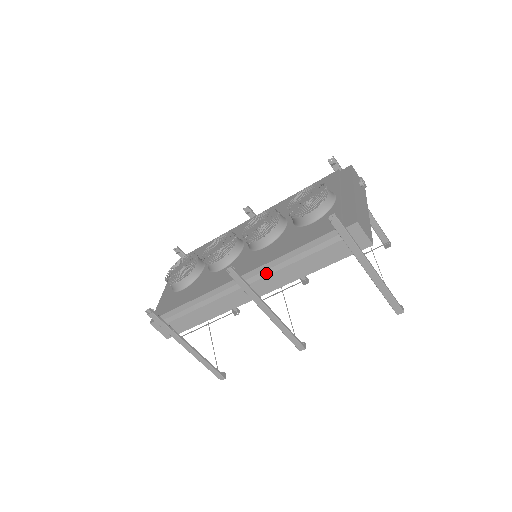
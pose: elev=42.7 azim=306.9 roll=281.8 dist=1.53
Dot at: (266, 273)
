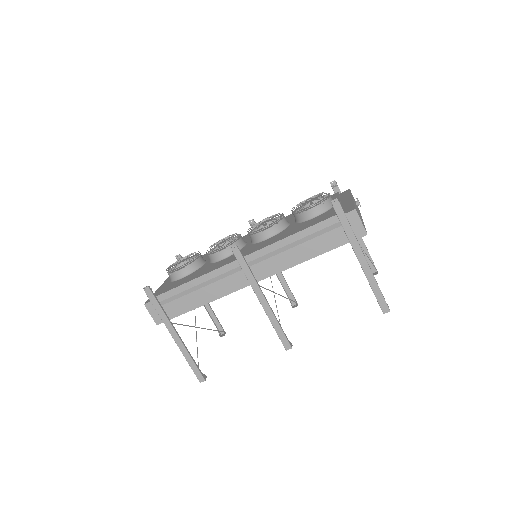
Dot at: (267, 256)
